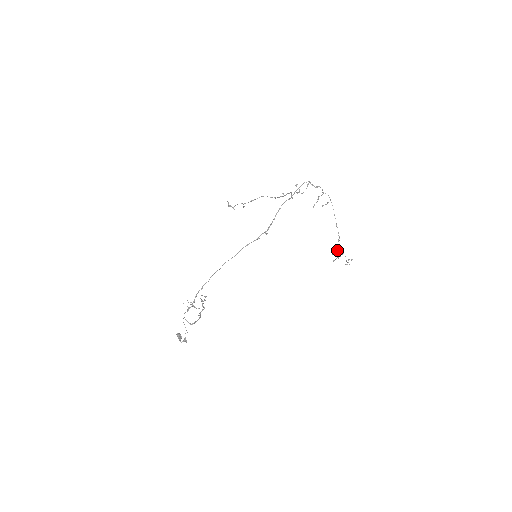
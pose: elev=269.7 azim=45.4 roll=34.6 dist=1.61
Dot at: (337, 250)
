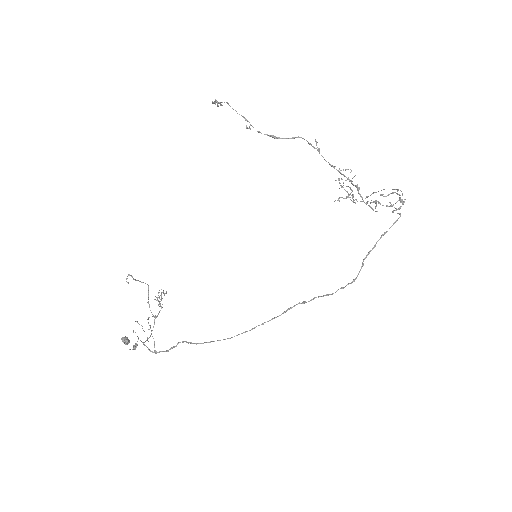
Dot at: (350, 197)
